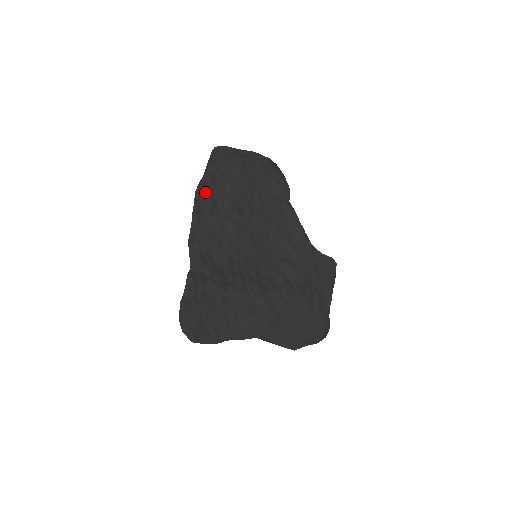
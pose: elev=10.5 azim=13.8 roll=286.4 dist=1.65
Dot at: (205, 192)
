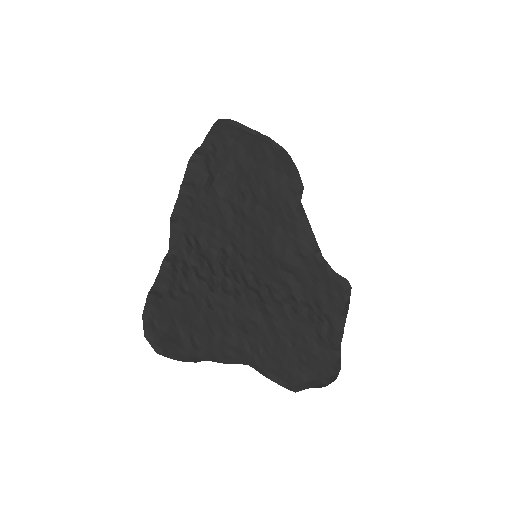
Dot at: (202, 161)
